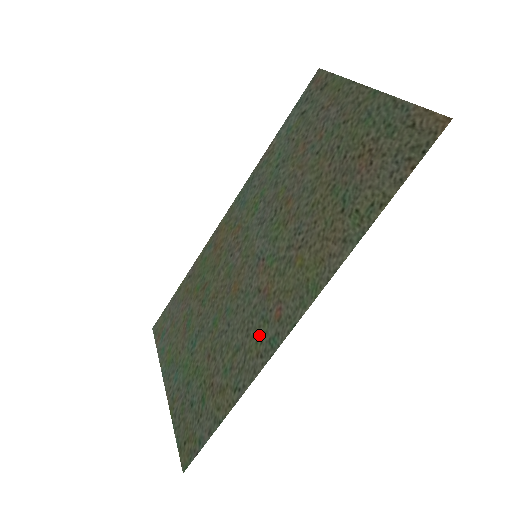
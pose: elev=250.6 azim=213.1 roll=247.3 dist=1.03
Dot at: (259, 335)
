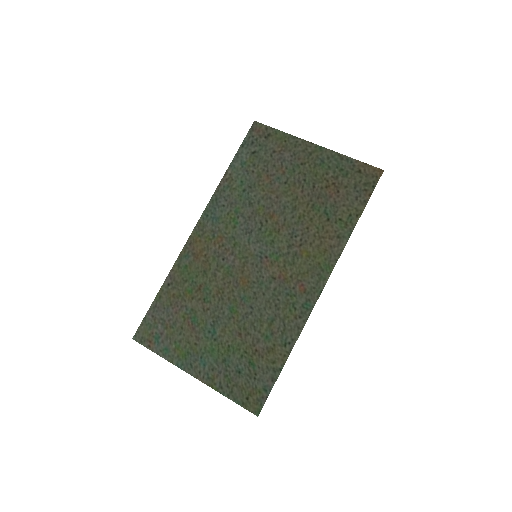
Dot at: (291, 305)
